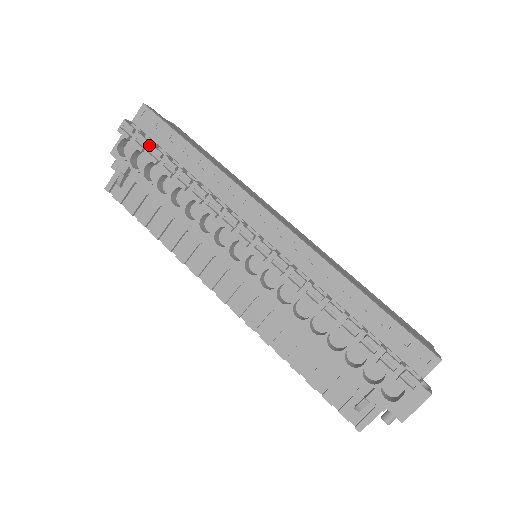
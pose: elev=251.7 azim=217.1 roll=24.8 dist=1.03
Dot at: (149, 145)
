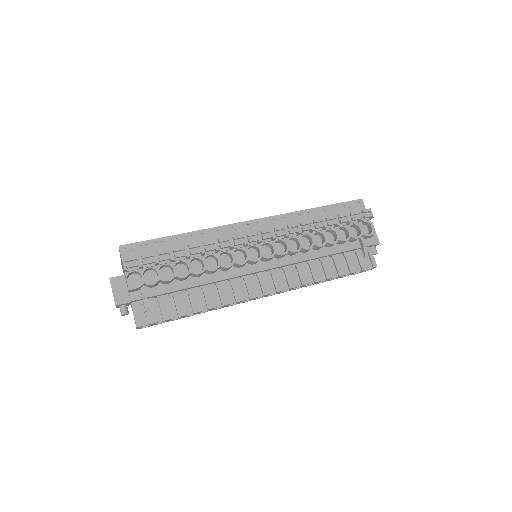
Dot at: (154, 255)
